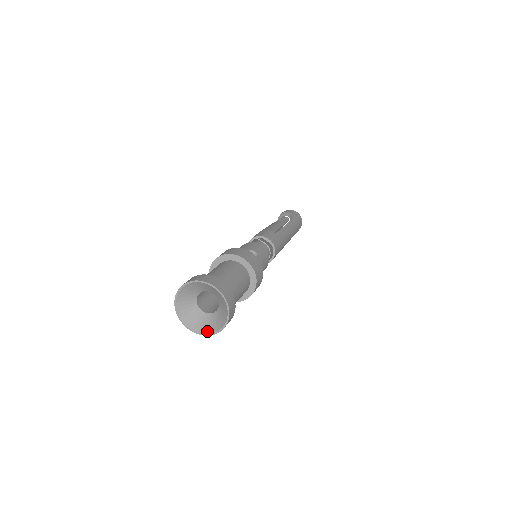
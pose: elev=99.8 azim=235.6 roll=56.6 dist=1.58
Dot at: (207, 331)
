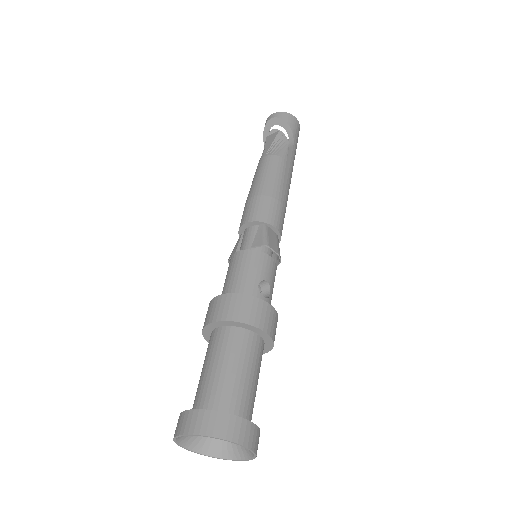
Dot at: (213, 453)
